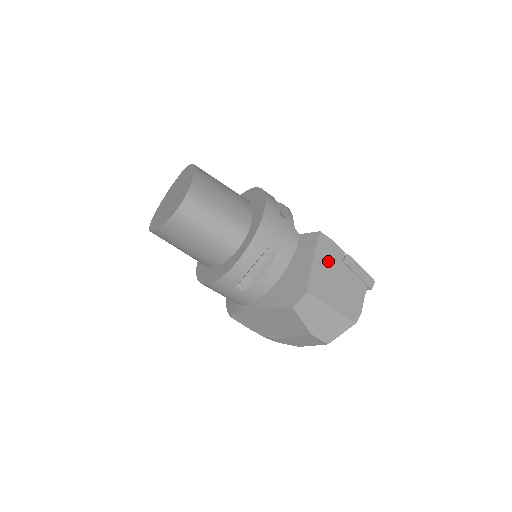
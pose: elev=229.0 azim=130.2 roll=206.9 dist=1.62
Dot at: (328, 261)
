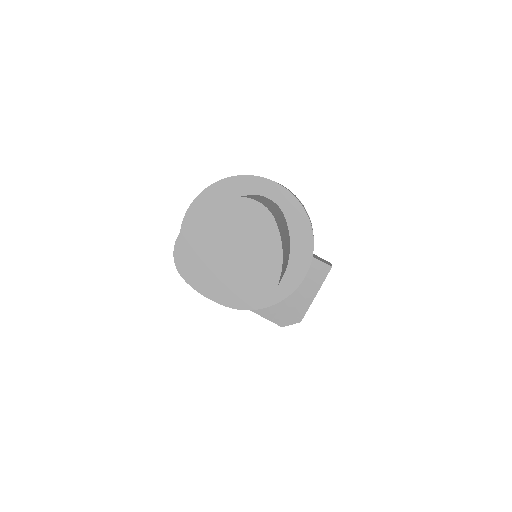
Dot at: occluded
